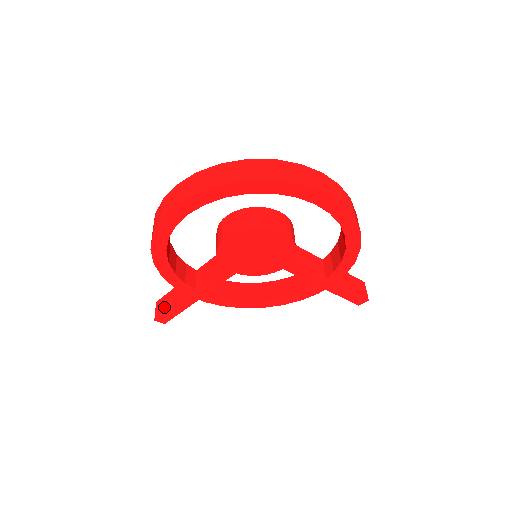
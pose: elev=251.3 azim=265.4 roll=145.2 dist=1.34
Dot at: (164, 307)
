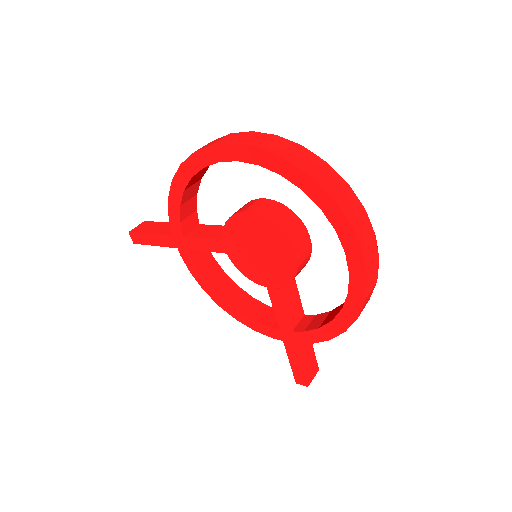
Dot at: (146, 229)
